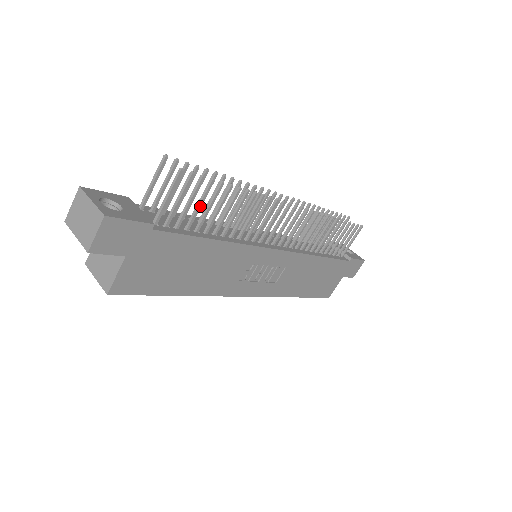
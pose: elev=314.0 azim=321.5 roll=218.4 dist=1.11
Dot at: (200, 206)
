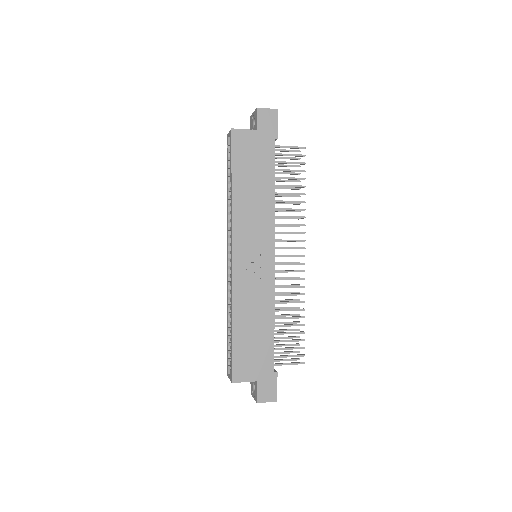
Dot at: (289, 171)
